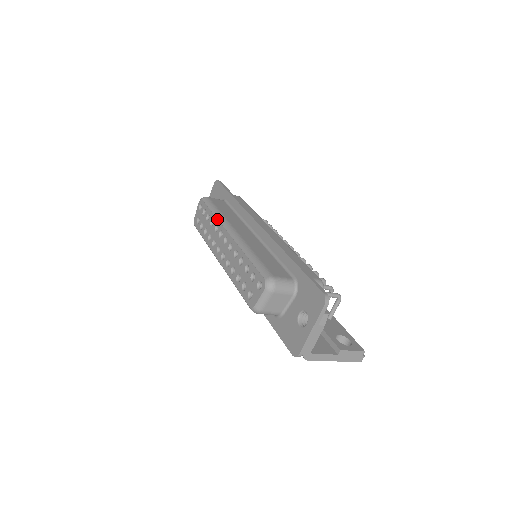
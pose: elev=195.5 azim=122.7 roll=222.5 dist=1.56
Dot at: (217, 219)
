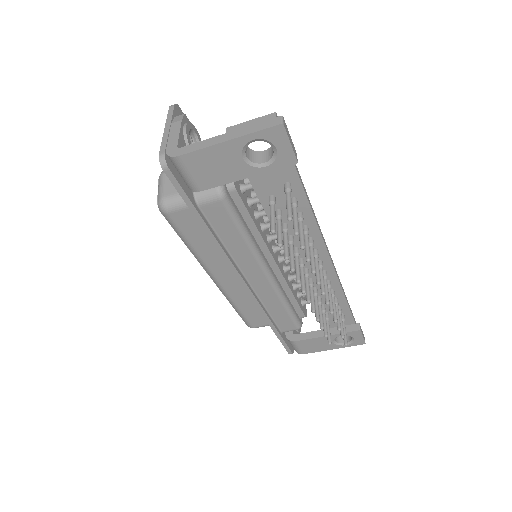
Dot at: occluded
